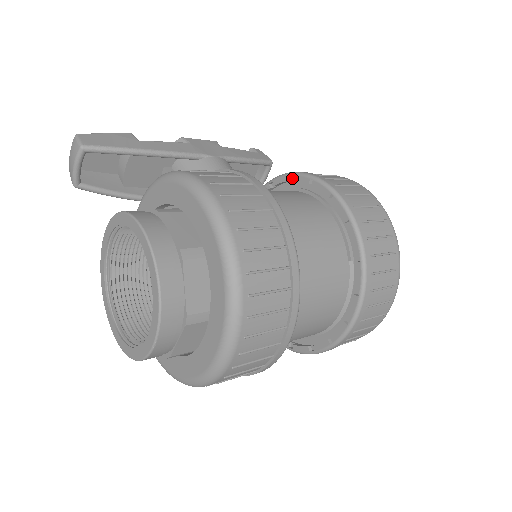
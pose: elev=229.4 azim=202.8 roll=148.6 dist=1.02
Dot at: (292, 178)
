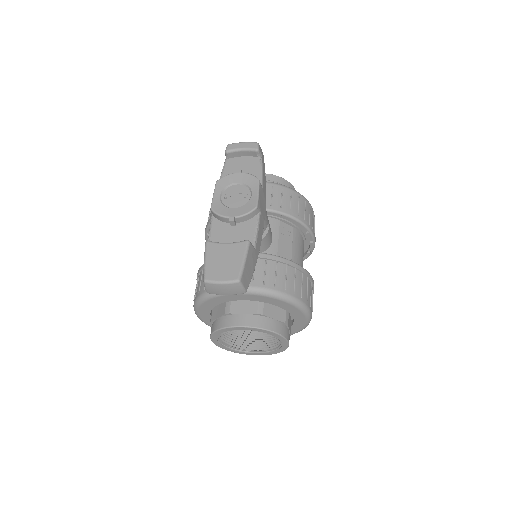
Dot at: (295, 220)
